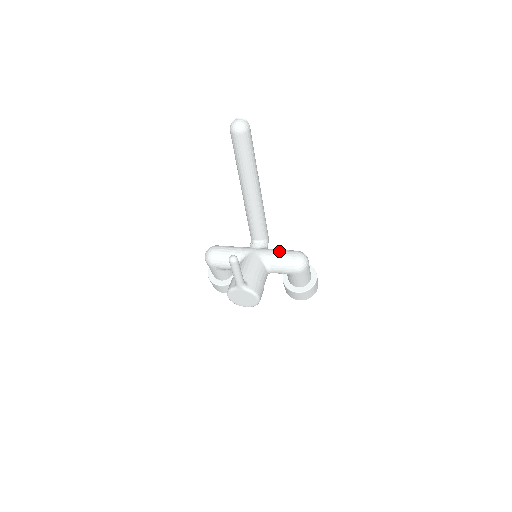
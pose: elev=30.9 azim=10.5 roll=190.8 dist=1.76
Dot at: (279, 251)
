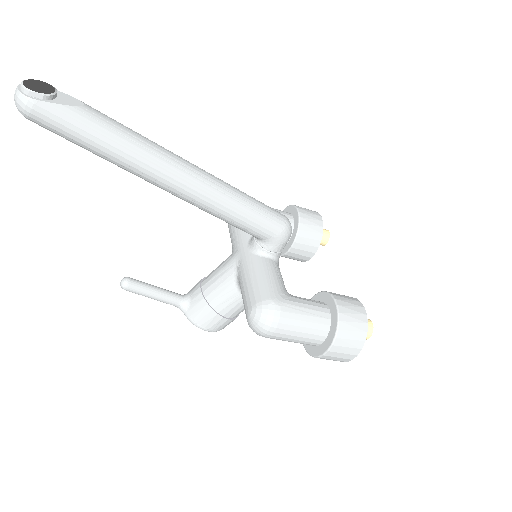
Dot at: (249, 280)
